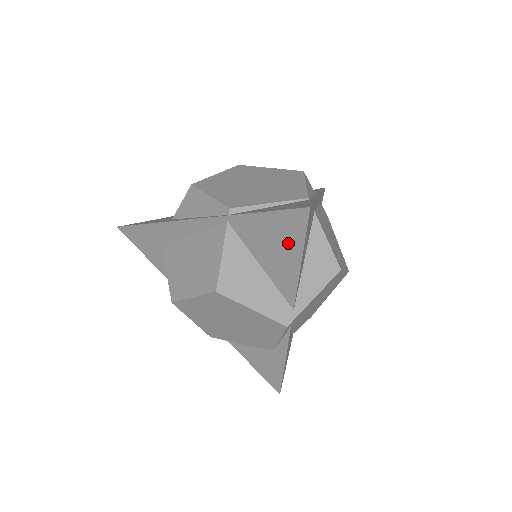
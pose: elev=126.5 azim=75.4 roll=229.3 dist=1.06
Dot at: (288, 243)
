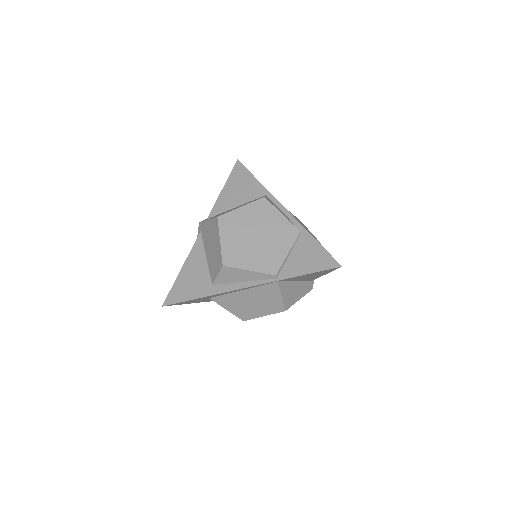
Dot at: (320, 274)
